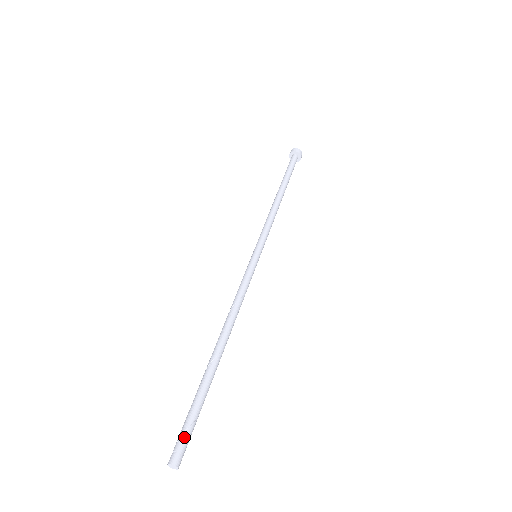
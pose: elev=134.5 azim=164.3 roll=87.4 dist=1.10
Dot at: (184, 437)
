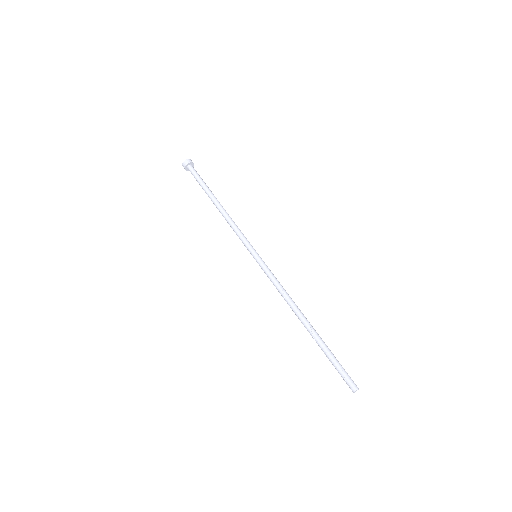
Dot at: (346, 375)
